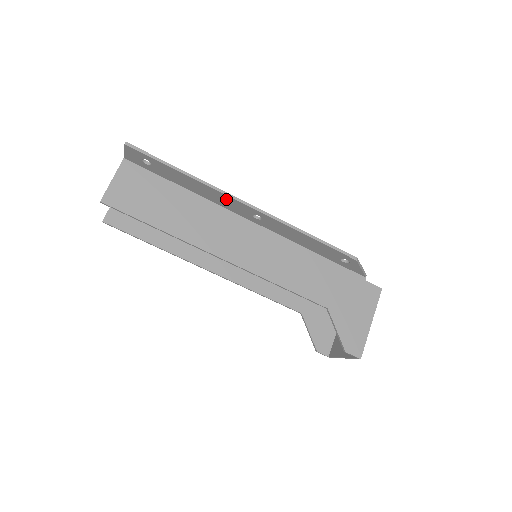
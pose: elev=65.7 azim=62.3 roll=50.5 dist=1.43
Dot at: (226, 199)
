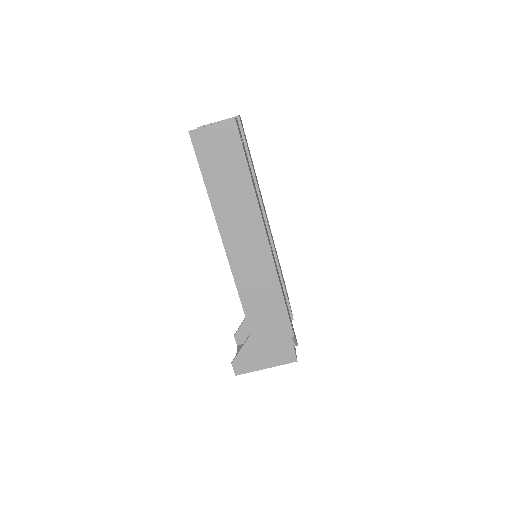
Dot at: occluded
